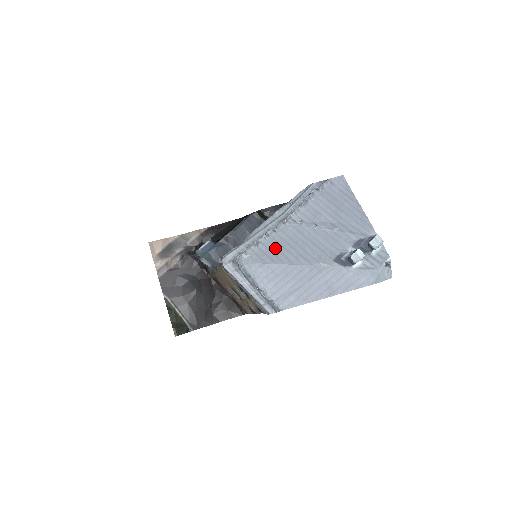
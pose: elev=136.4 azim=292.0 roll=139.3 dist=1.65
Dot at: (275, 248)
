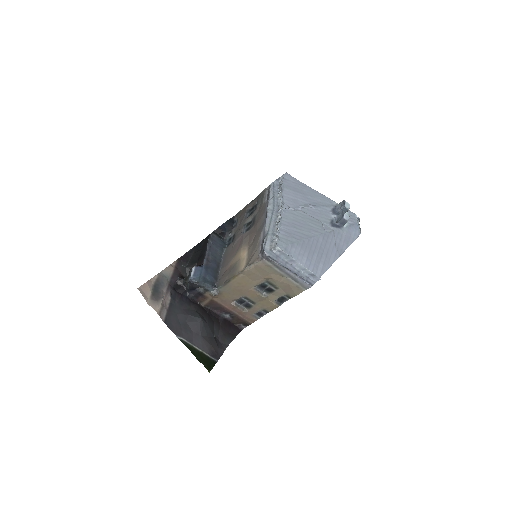
Dot at: (291, 230)
